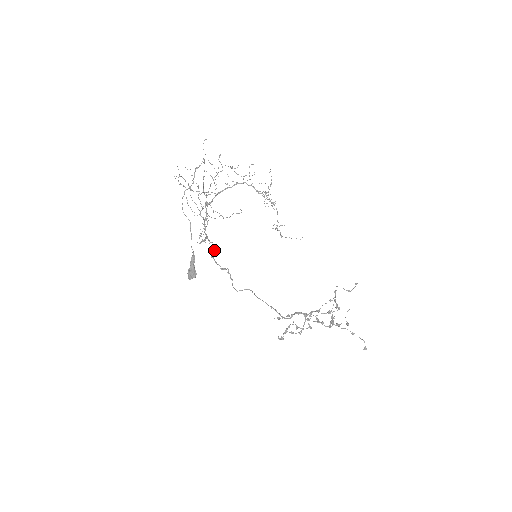
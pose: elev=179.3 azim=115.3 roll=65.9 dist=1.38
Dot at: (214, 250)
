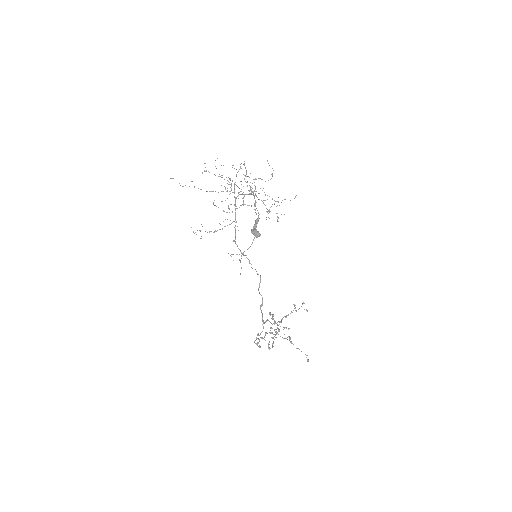
Dot at: occluded
